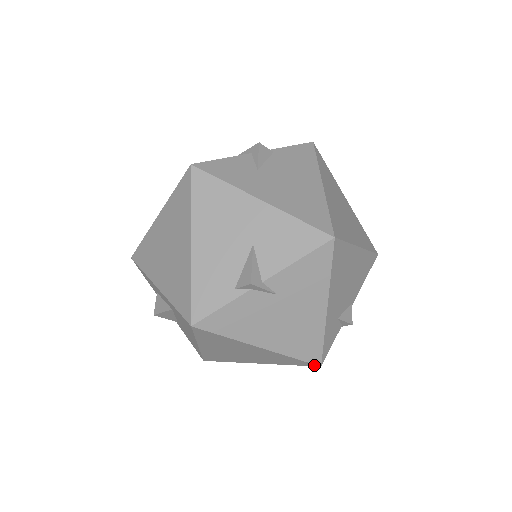
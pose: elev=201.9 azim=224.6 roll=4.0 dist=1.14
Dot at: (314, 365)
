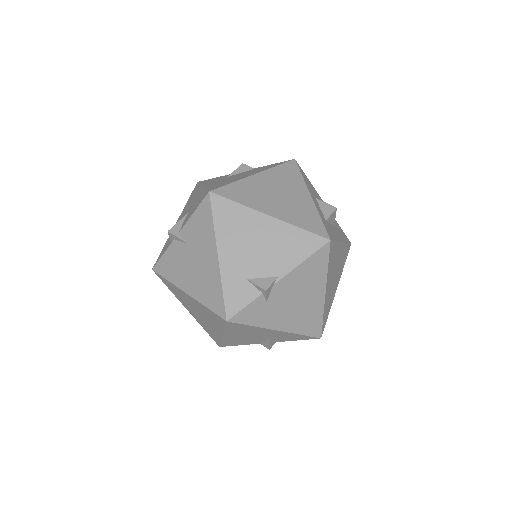
Dot at: (224, 320)
